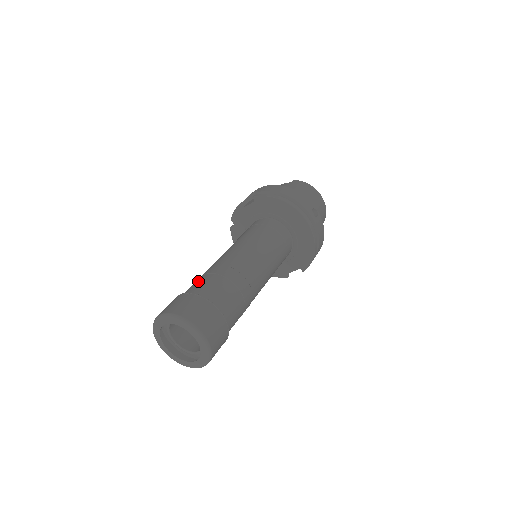
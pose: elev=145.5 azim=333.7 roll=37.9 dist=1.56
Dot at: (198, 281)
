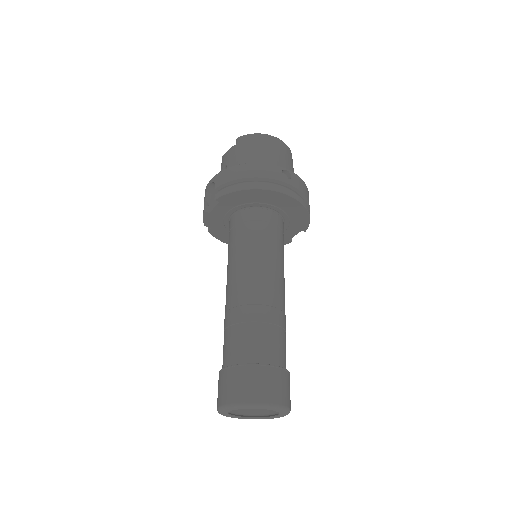
Dot at: (228, 340)
